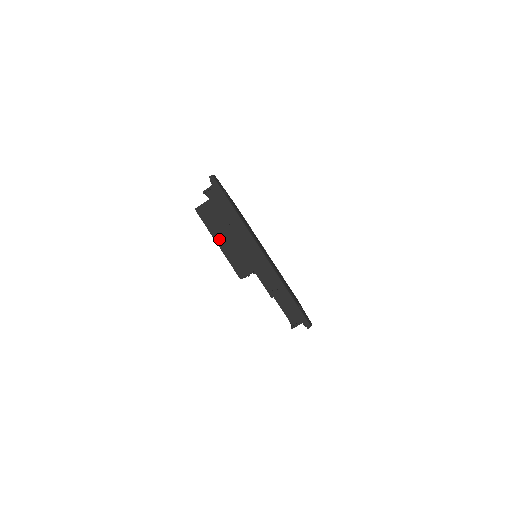
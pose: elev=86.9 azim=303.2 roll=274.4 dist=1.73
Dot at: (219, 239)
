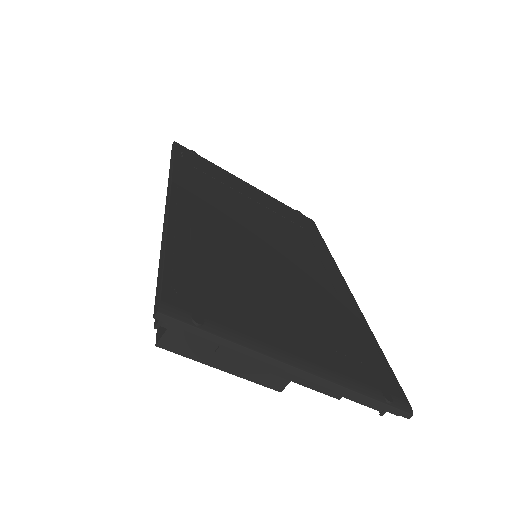
Dot at: (220, 364)
